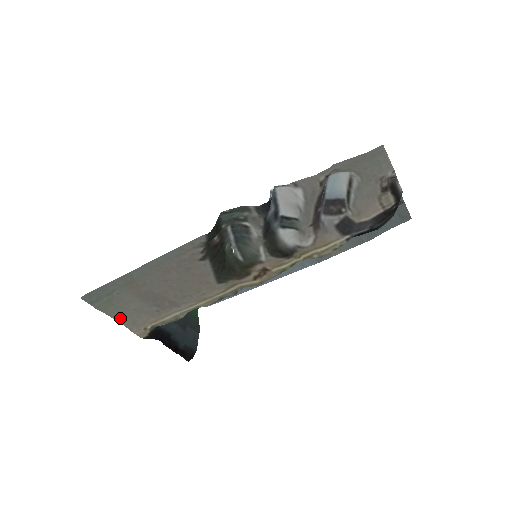
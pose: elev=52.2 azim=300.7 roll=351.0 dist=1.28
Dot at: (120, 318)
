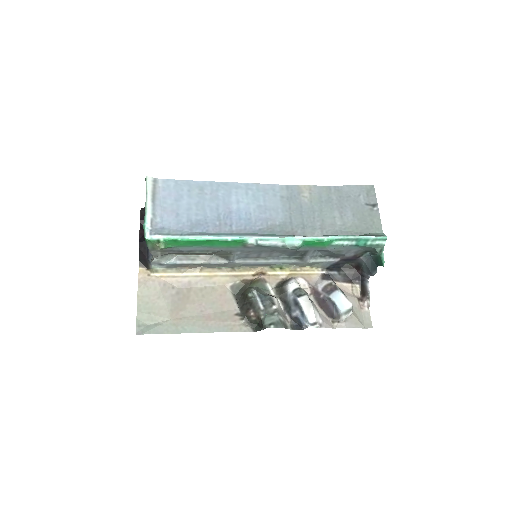
Dot at: (142, 297)
